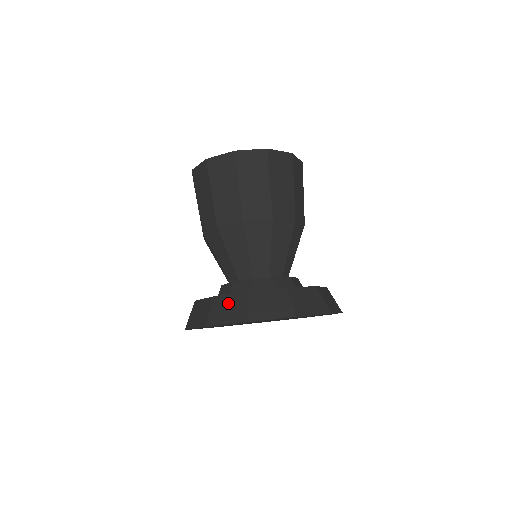
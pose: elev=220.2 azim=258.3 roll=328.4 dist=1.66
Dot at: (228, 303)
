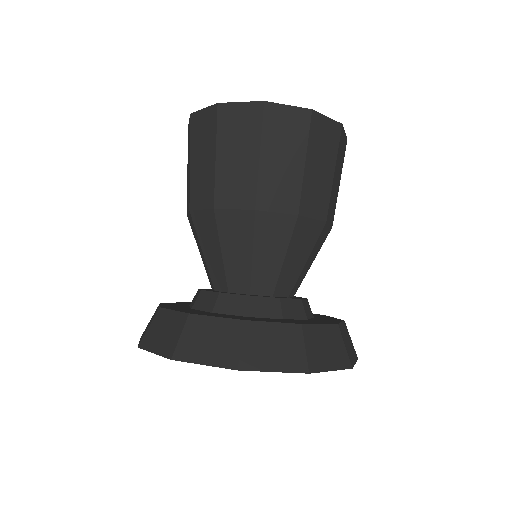
Dot at: (272, 336)
